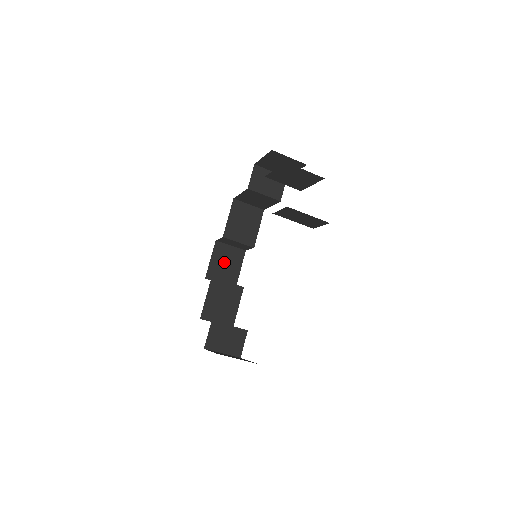
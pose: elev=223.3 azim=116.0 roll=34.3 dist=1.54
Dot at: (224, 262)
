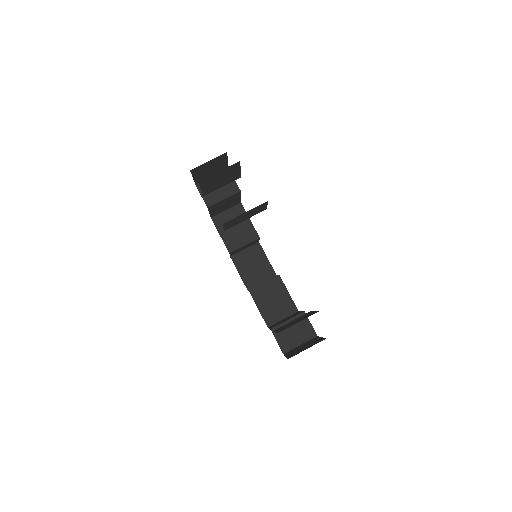
Dot at: (301, 348)
